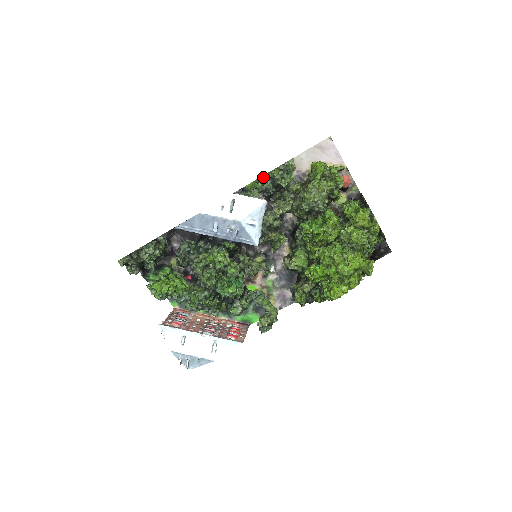
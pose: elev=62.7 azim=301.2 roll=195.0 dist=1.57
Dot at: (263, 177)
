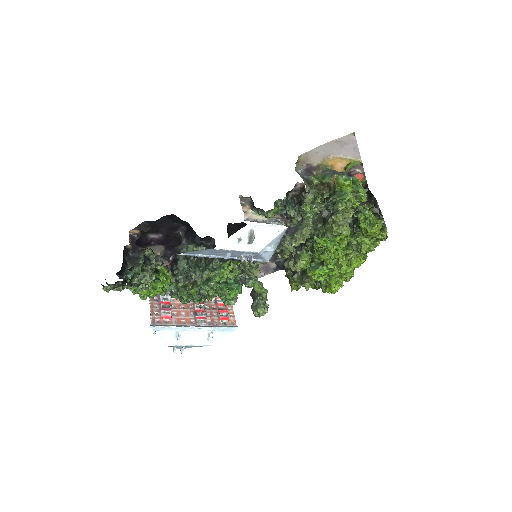
Dot at: (287, 204)
